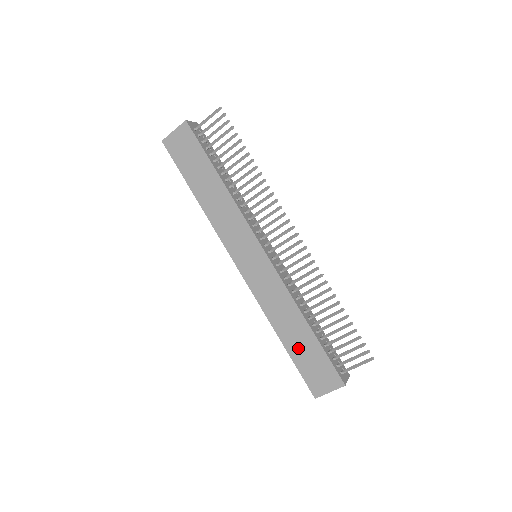
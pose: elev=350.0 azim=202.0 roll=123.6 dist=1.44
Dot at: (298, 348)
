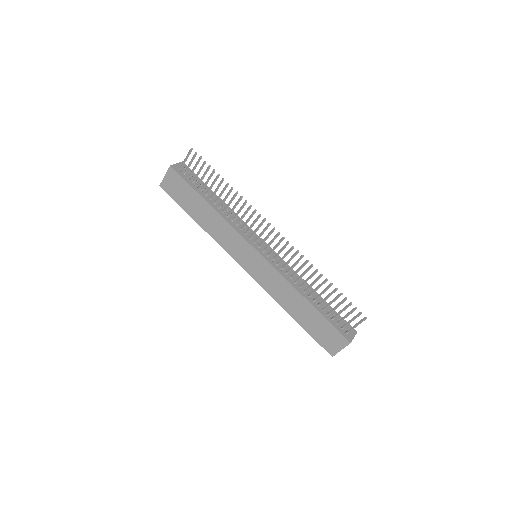
Dot at: (307, 321)
